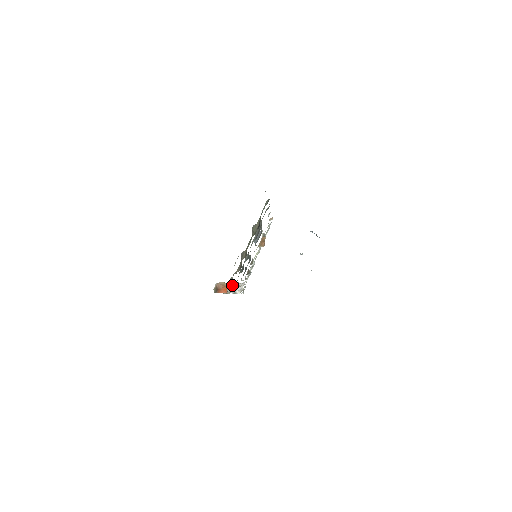
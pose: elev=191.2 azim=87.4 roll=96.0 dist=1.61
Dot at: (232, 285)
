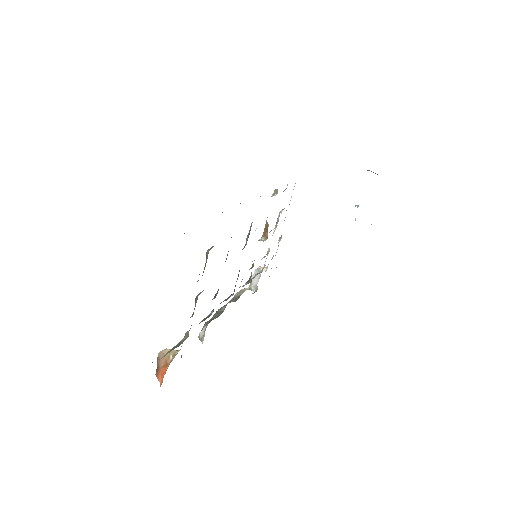
Dot at: (205, 327)
